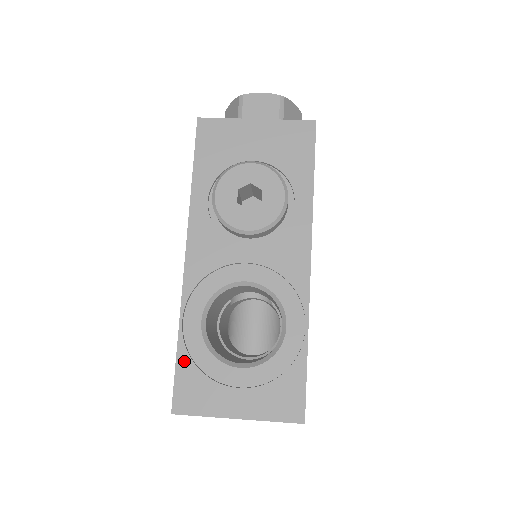
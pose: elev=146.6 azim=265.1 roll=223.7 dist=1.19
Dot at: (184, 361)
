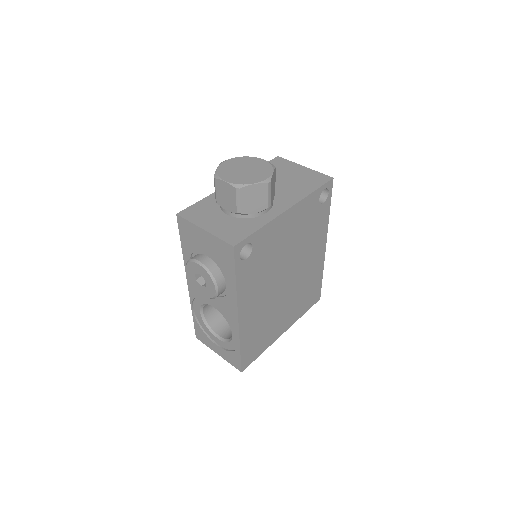
Dot at: (196, 323)
